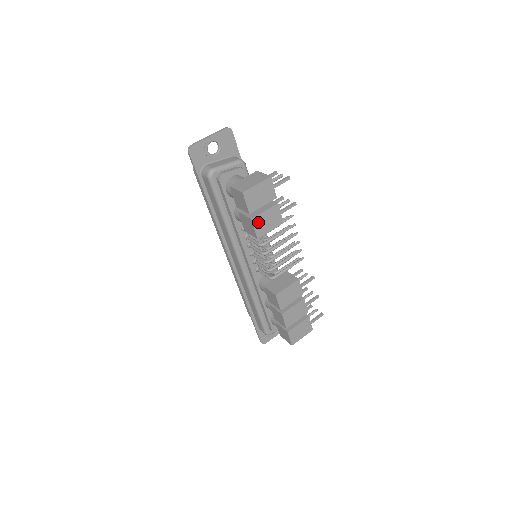
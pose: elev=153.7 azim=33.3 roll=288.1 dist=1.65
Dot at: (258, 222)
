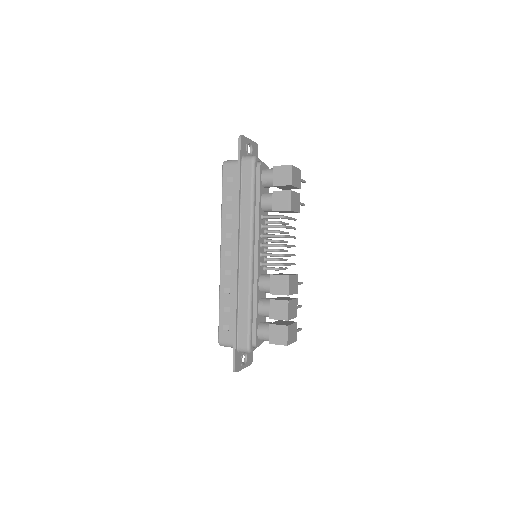
Dot at: (293, 197)
